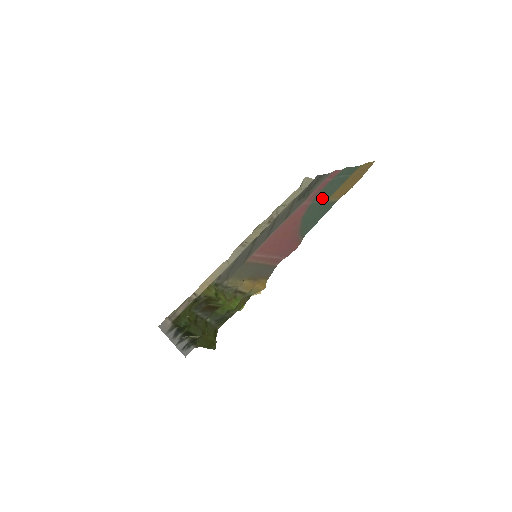
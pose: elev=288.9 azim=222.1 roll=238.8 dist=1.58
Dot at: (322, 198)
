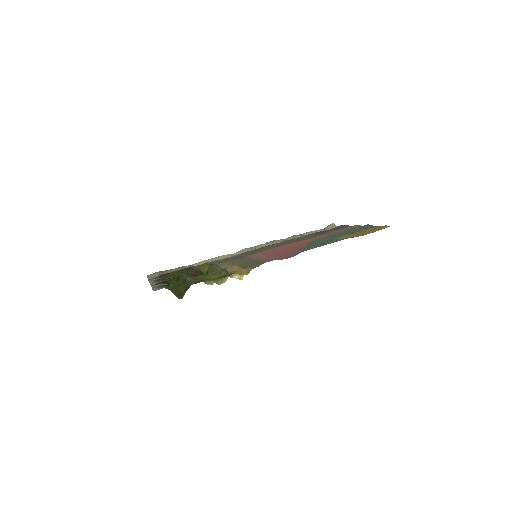
Dot at: (334, 236)
